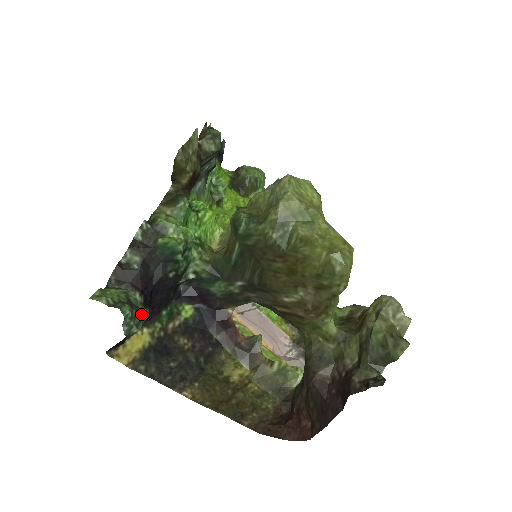
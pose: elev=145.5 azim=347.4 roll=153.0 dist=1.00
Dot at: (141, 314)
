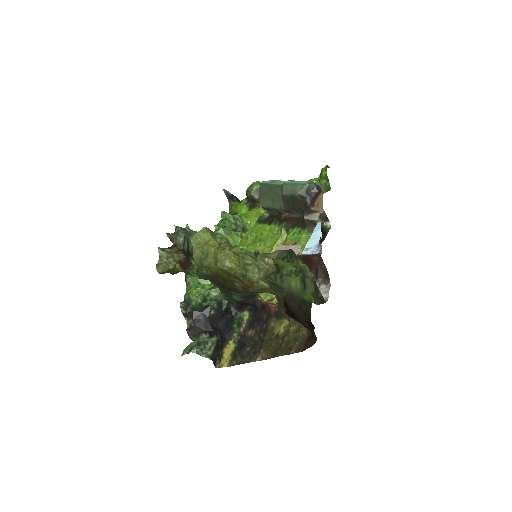
Dot at: (210, 342)
